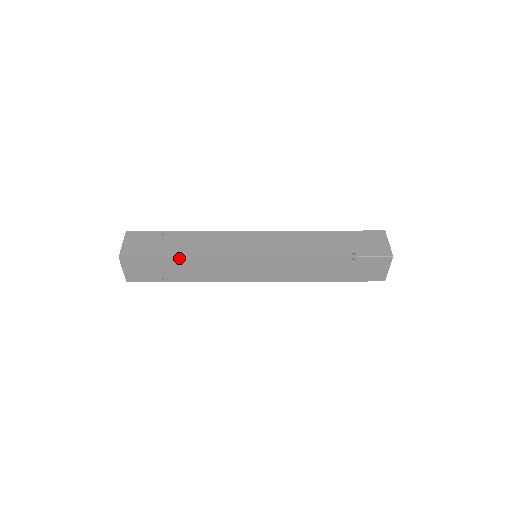
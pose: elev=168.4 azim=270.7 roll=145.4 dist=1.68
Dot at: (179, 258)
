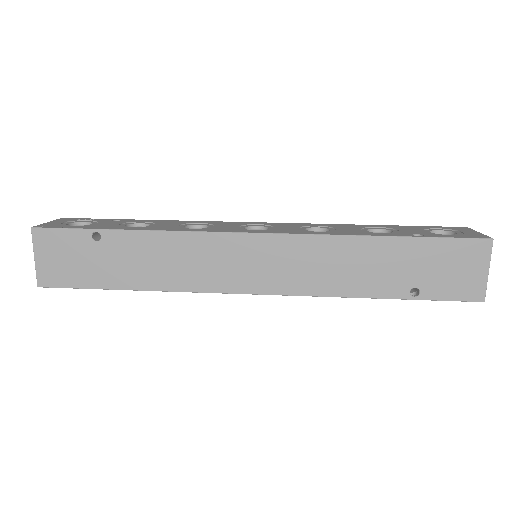
Dot at: (131, 289)
